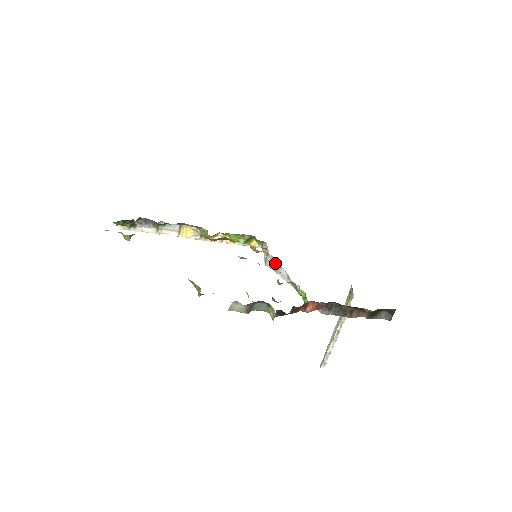
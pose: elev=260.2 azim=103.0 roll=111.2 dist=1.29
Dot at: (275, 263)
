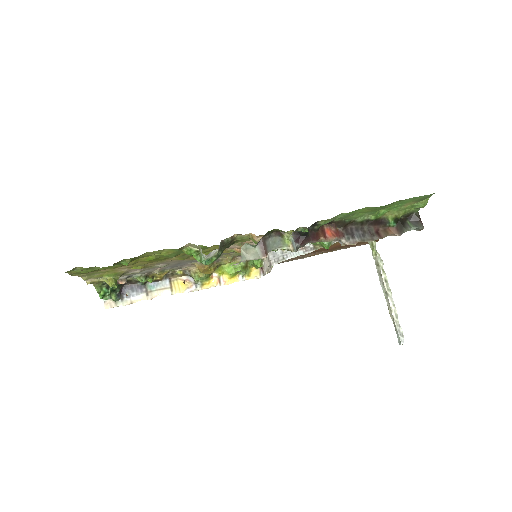
Dot at: occluded
